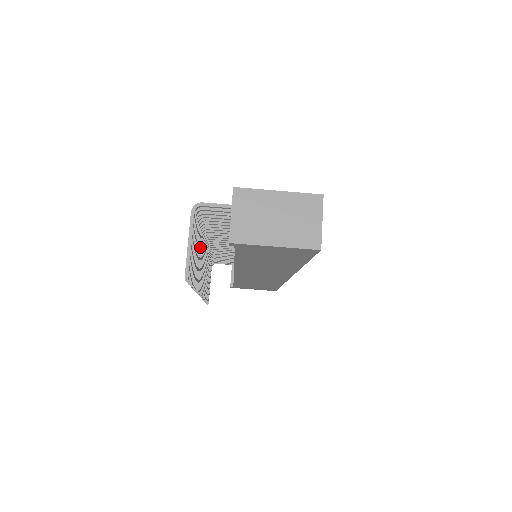
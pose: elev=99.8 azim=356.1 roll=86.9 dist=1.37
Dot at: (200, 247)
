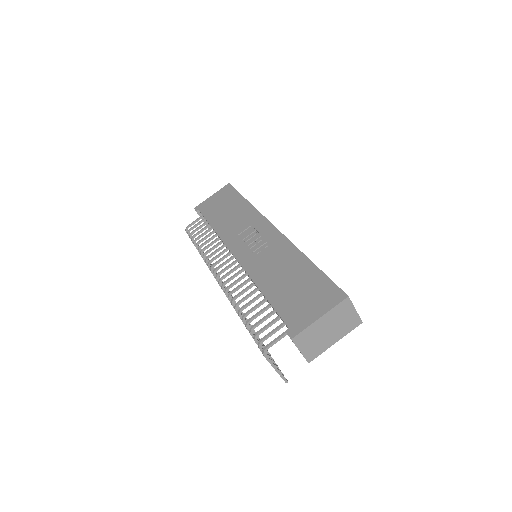
Dot at: occluded
